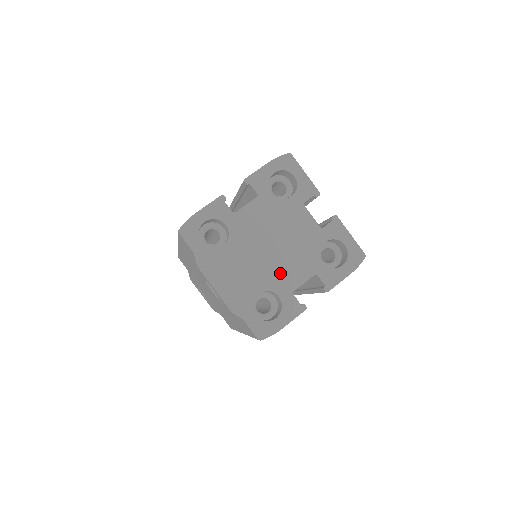
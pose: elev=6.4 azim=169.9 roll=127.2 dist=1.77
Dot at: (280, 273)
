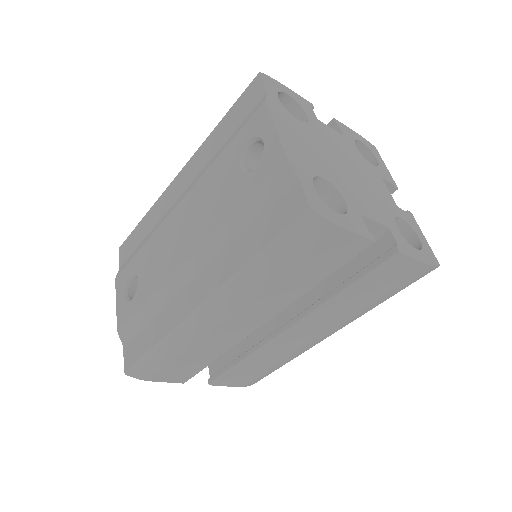
Dot at: (351, 190)
